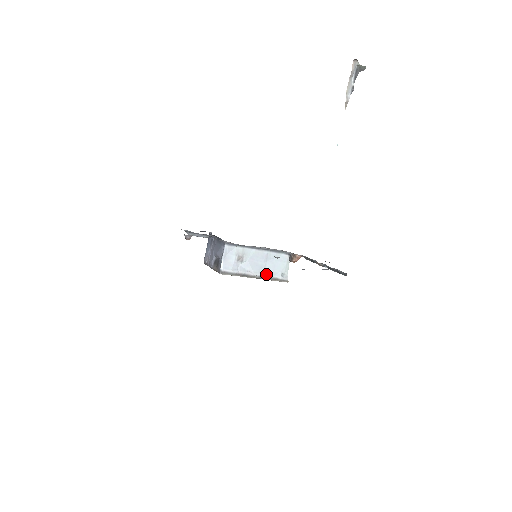
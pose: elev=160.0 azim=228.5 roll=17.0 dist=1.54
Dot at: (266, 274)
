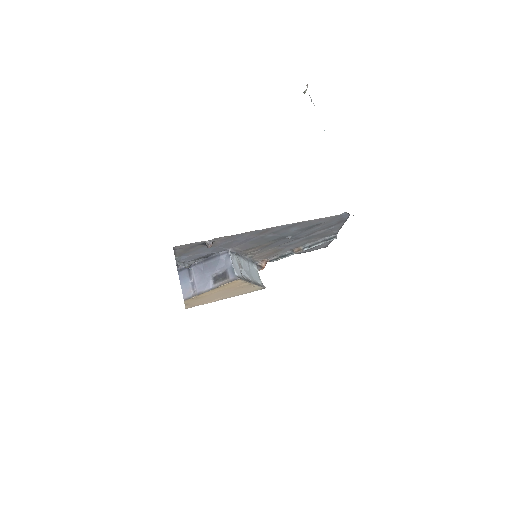
Dot at: (255, 281)
